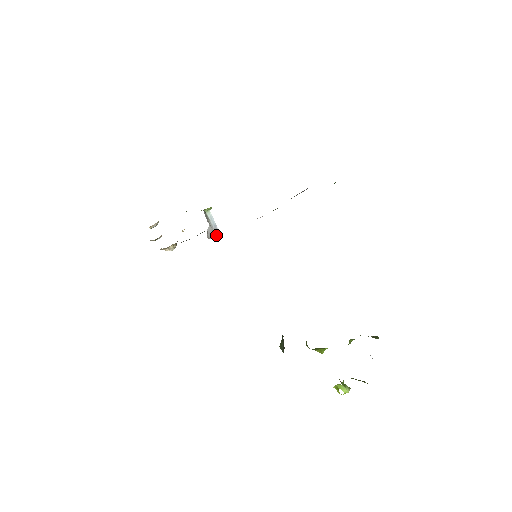
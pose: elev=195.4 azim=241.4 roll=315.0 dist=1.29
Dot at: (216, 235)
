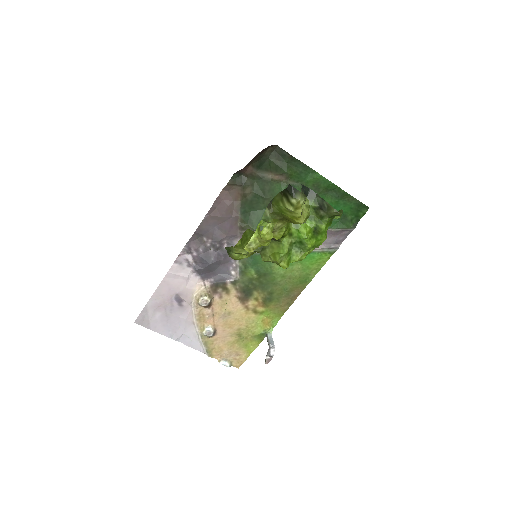
Dot at: (272, 353)
